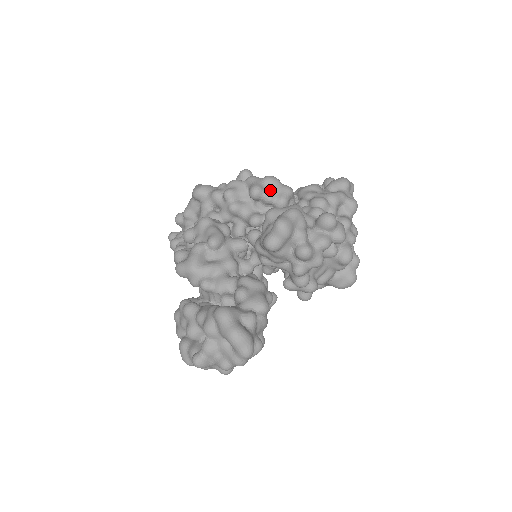
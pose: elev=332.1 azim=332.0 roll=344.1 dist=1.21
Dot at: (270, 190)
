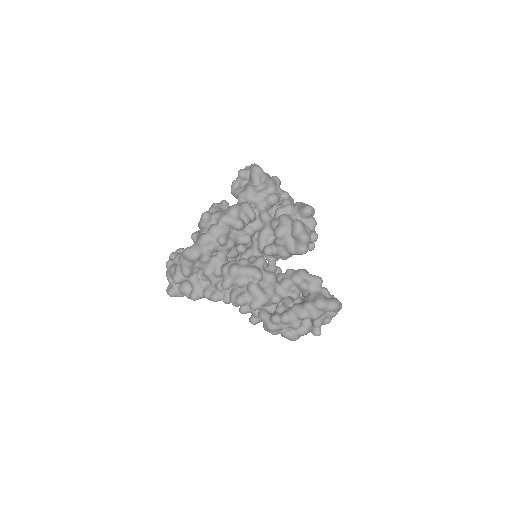
Dot at: (244, 216)
